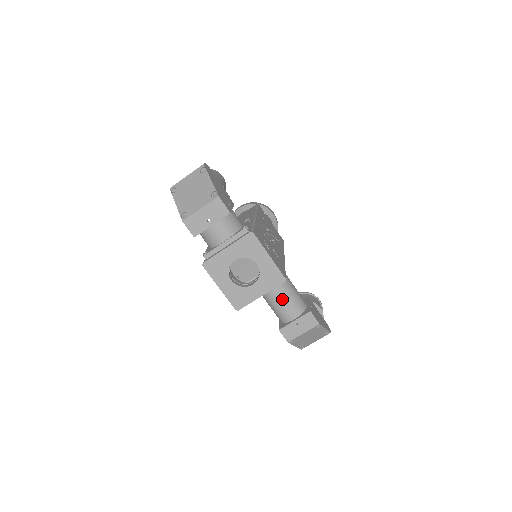
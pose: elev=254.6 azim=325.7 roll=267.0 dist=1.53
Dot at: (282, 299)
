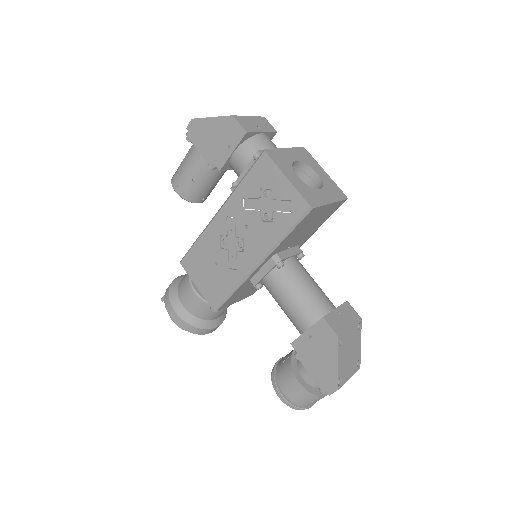
Dot at: (312, 282)
